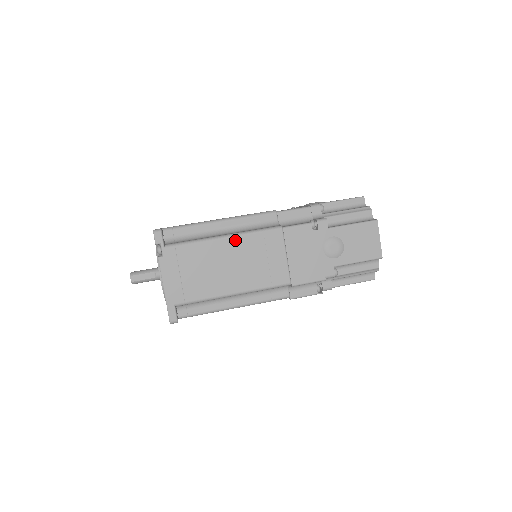
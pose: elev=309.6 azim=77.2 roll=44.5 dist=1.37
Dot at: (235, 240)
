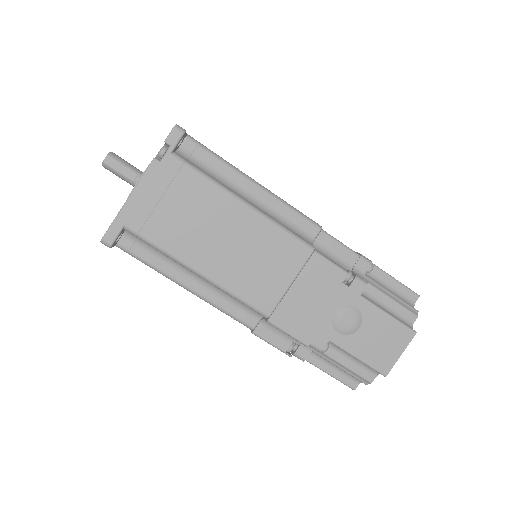
Dot at: (253, 217)
